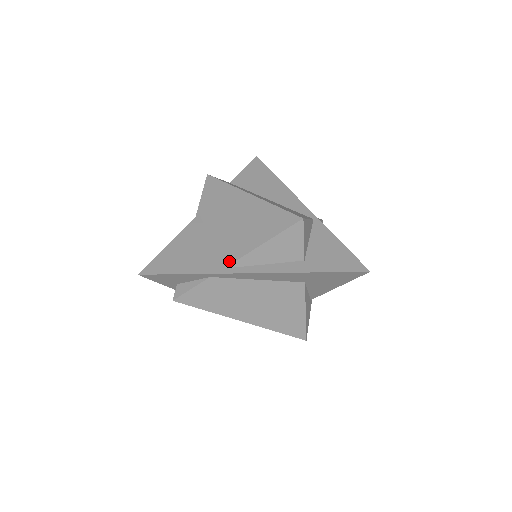
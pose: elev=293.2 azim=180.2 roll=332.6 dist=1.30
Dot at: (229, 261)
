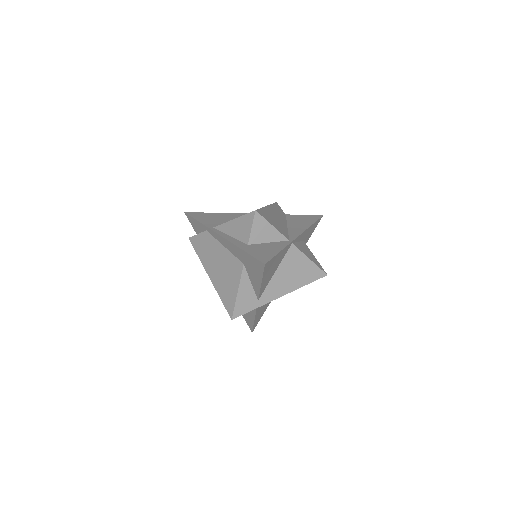
Dot at: (218, 225)
